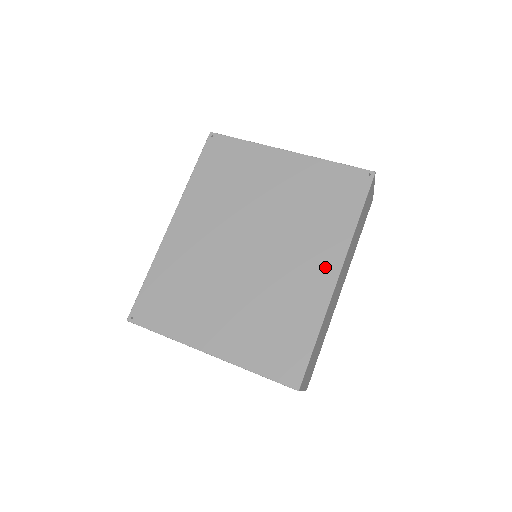
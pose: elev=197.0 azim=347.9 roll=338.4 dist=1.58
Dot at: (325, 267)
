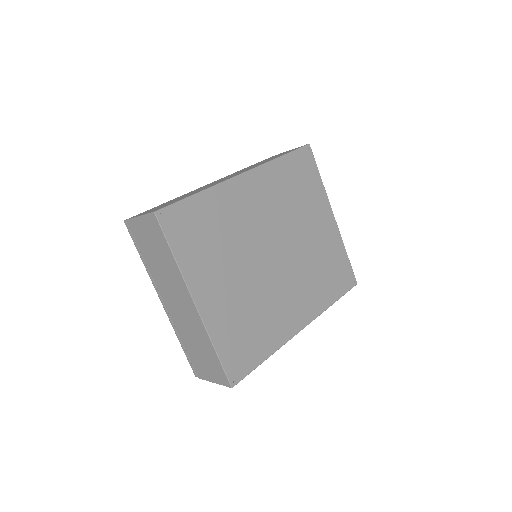
Dot at: (301, 316)
